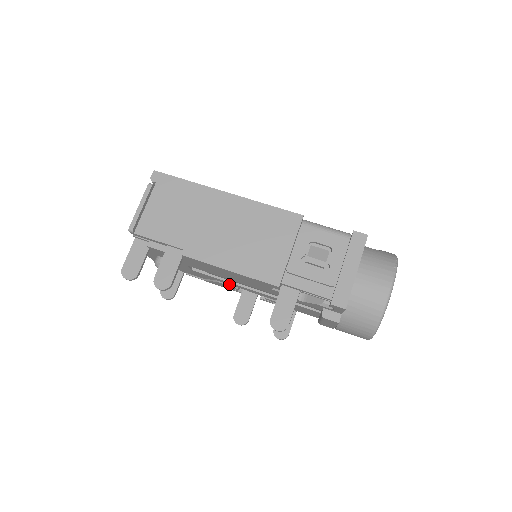
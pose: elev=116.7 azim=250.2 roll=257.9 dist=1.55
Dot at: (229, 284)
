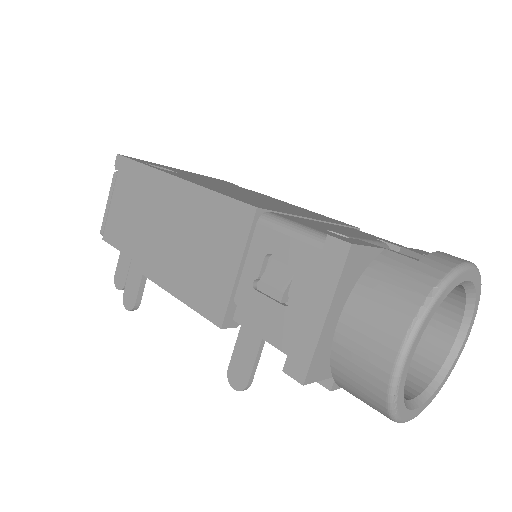
Dot at: occluded
